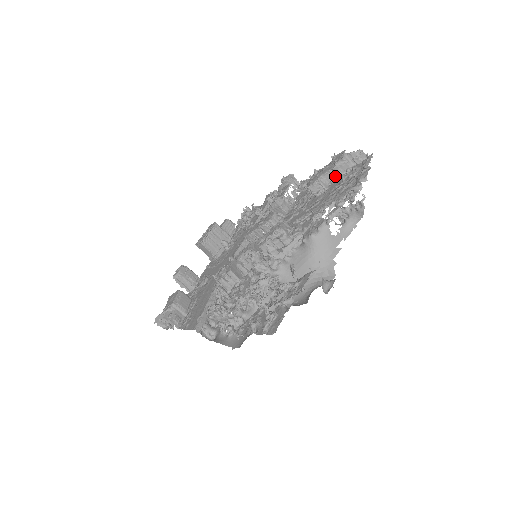
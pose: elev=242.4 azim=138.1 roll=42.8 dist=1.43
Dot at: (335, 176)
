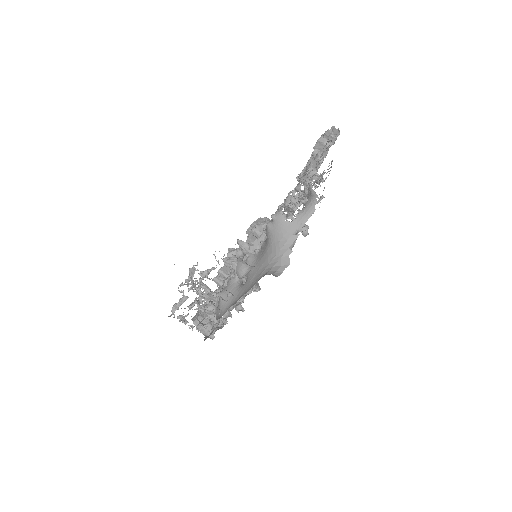
Dot at: occluded
